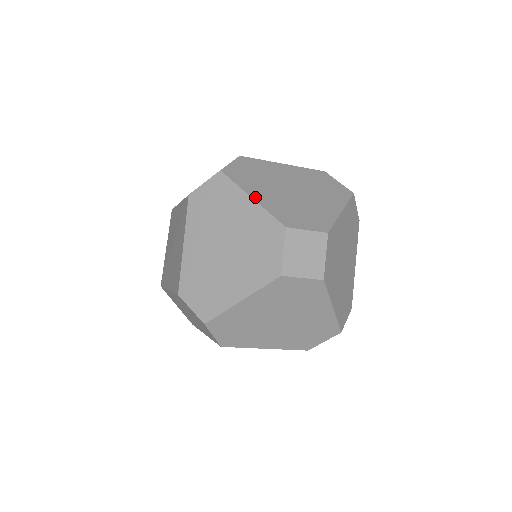
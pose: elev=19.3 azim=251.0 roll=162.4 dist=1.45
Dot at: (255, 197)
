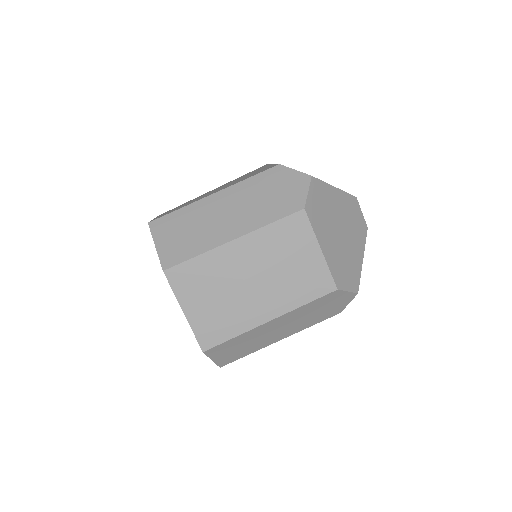
Dot at: occluded
